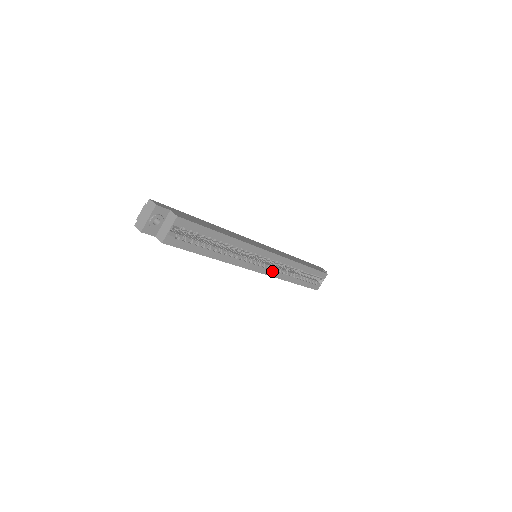
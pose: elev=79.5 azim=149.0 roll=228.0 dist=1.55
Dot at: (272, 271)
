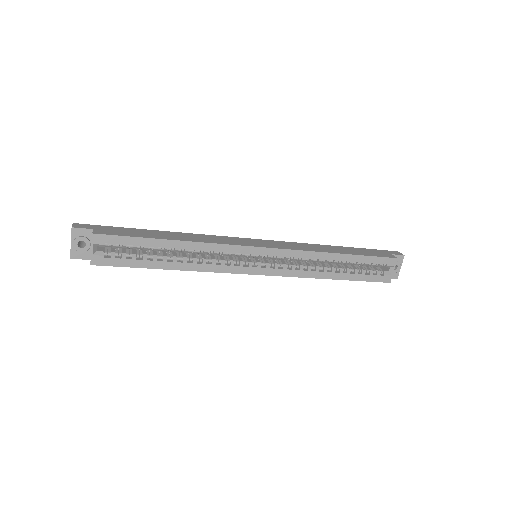
Dot at: (283, 270)
